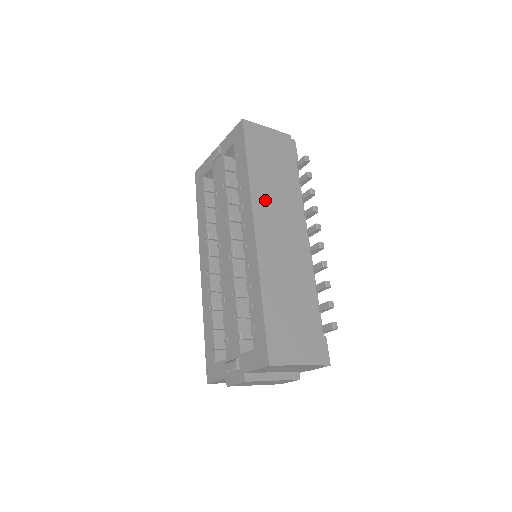
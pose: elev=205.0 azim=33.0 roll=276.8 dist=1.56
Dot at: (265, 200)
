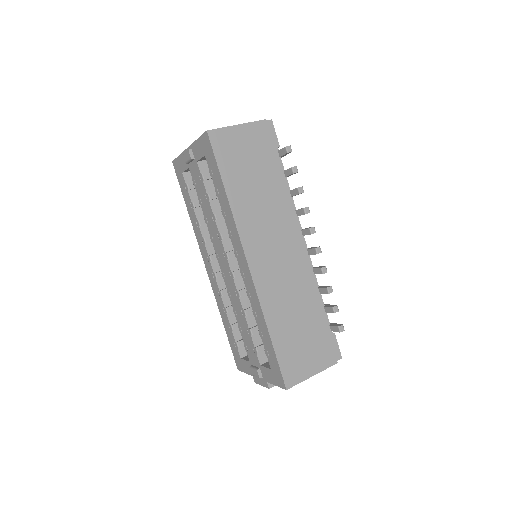
Dot at: (252, 224)
